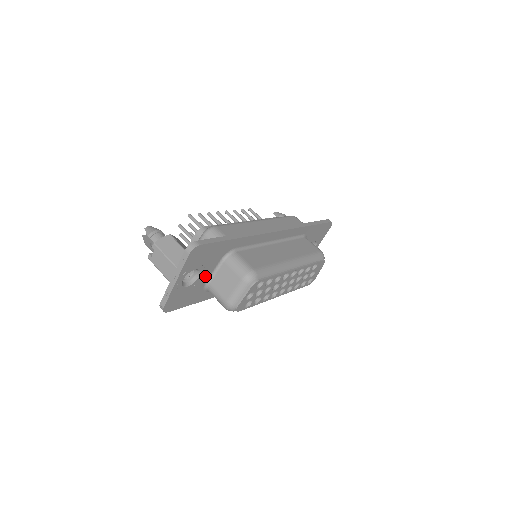
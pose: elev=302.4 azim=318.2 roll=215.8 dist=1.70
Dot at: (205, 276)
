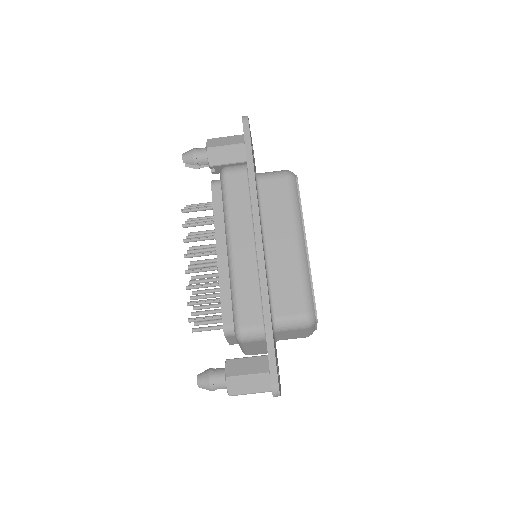
Dot at: occluded
